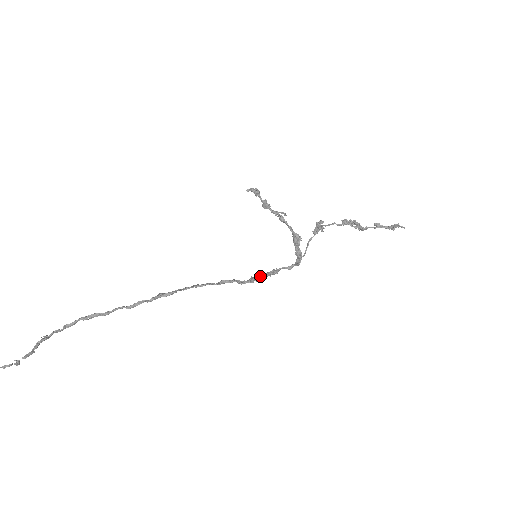
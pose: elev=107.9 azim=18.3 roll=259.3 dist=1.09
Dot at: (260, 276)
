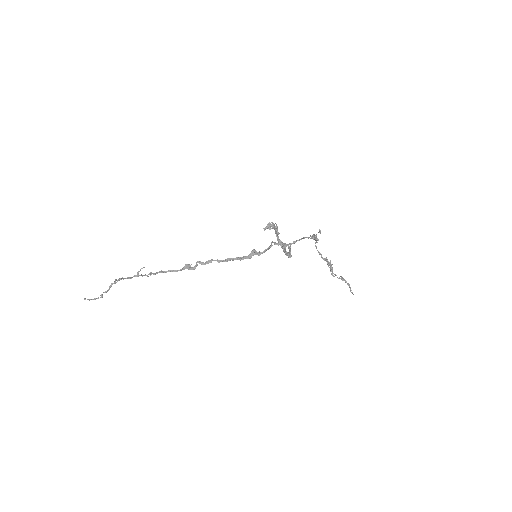
Dot at: (259, 251)
